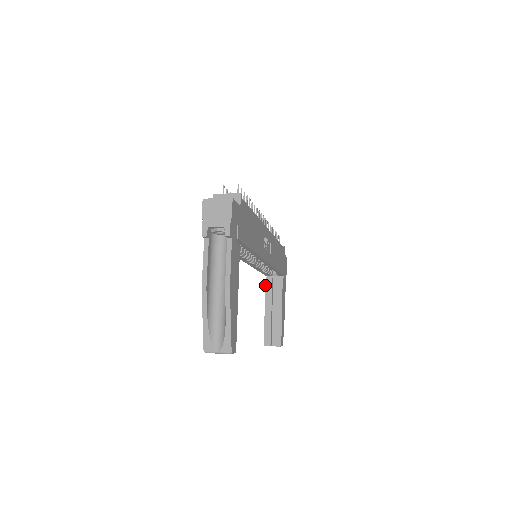
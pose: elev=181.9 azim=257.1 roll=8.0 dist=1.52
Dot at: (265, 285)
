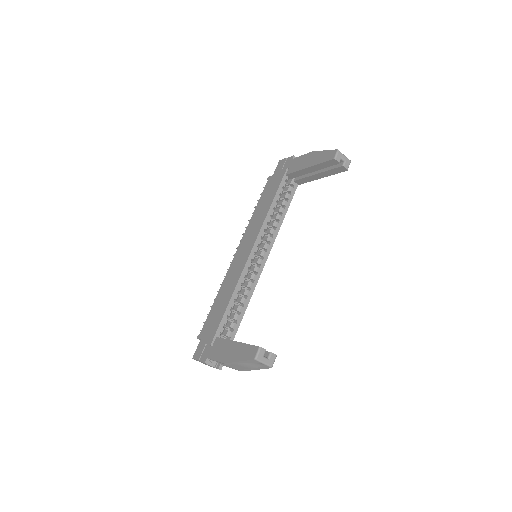
Dot at: occluded
